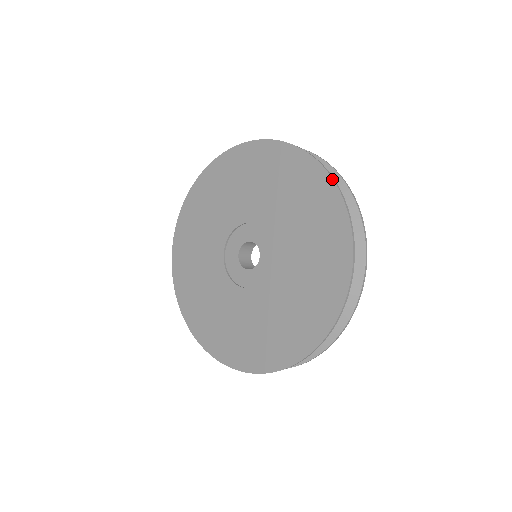
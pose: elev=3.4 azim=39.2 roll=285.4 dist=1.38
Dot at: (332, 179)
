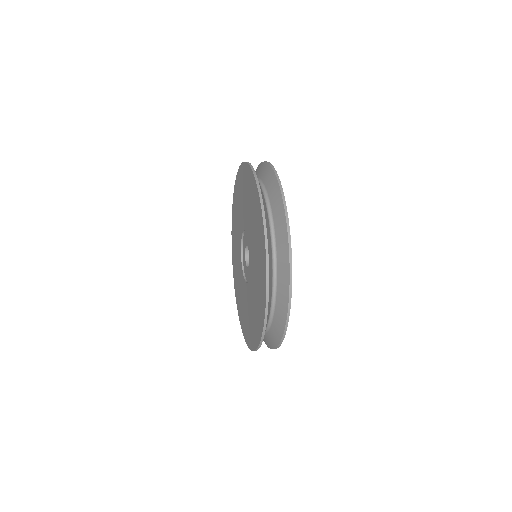
Dot at: (255, 180)
